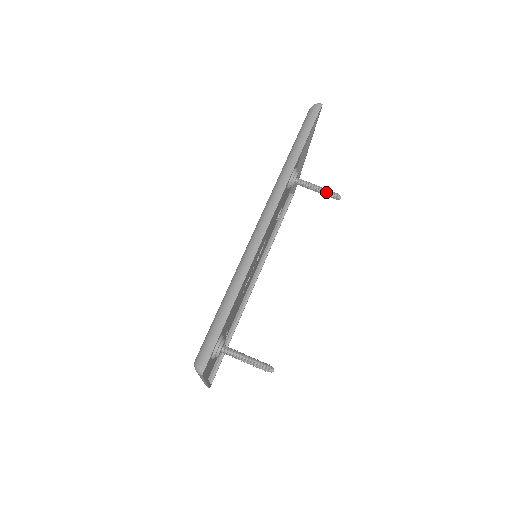
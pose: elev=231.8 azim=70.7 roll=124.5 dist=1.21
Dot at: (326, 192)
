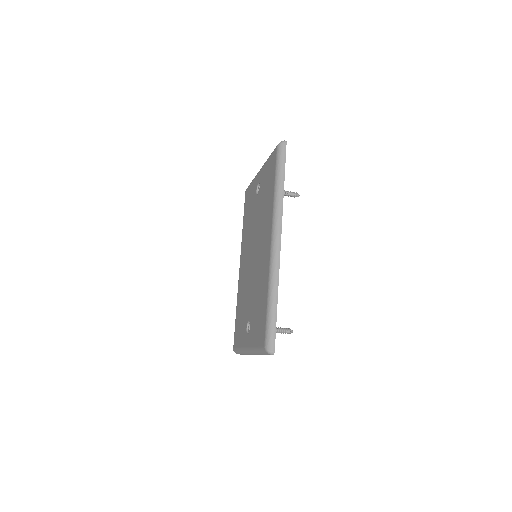
Dot at: (289, 194)
